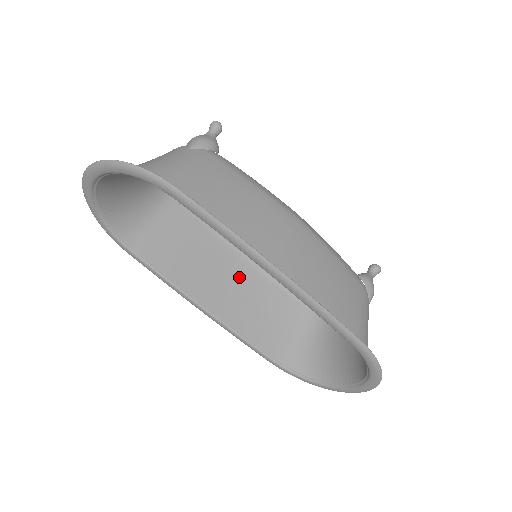
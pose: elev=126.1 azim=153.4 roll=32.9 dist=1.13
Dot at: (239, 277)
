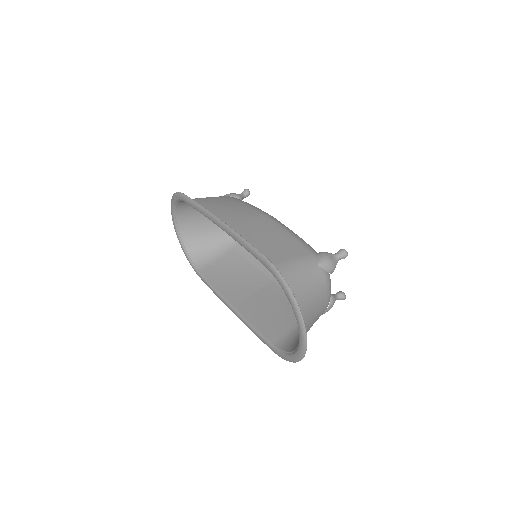
Dot at: (265, 292)
